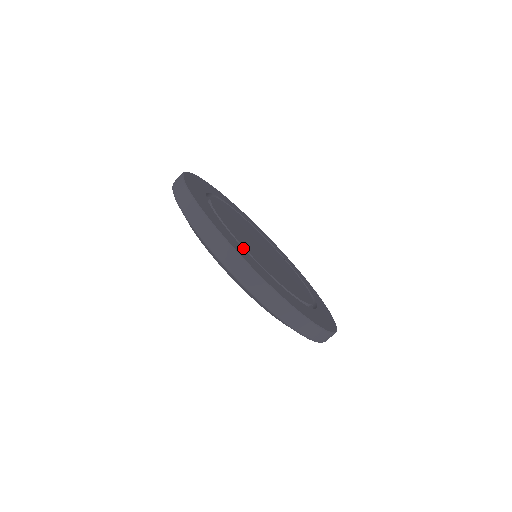
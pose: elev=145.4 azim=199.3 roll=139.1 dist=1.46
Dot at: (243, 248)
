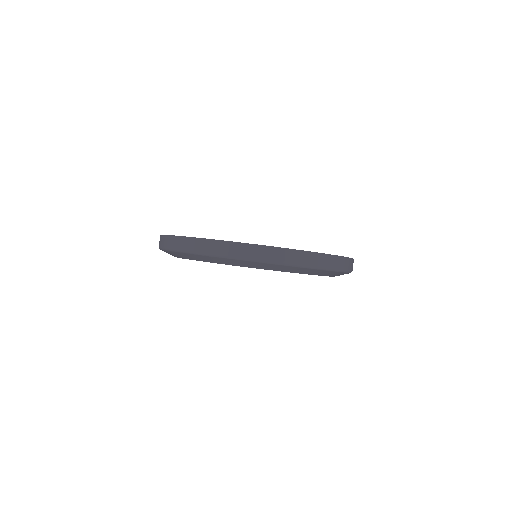
Dot at: occluded
